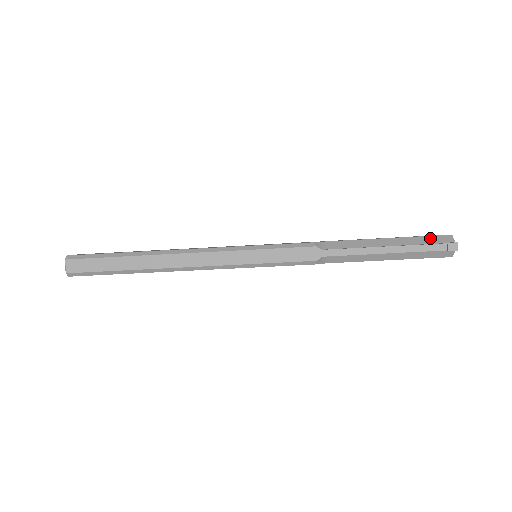
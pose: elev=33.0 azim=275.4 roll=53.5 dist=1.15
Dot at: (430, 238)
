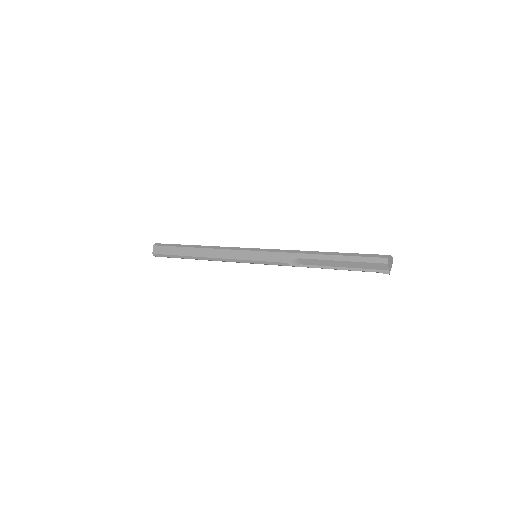
Dot at: (370, 265)
